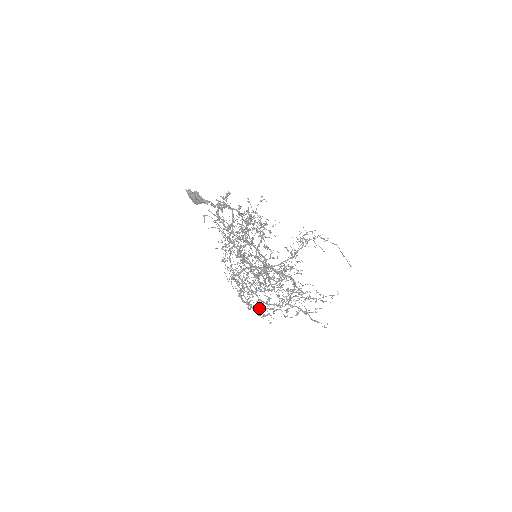
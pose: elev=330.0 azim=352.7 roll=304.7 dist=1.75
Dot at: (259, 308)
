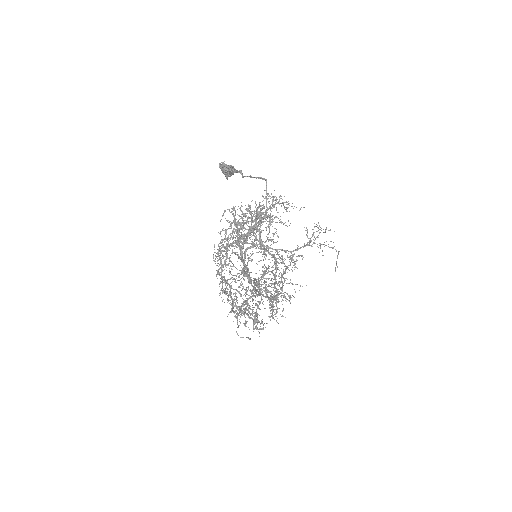
Dot at: occluded
